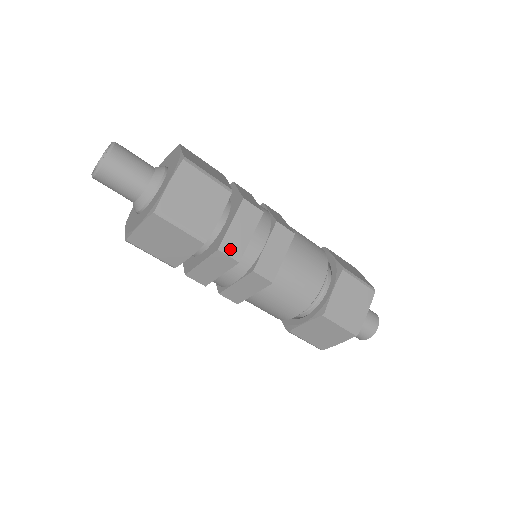
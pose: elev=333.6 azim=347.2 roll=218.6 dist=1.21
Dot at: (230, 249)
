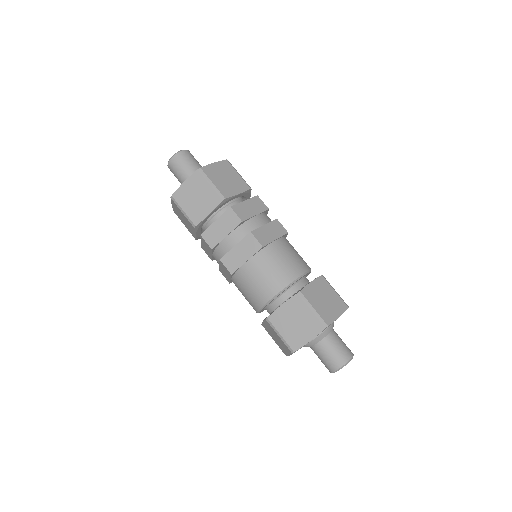
Dot at: (209, 238)
